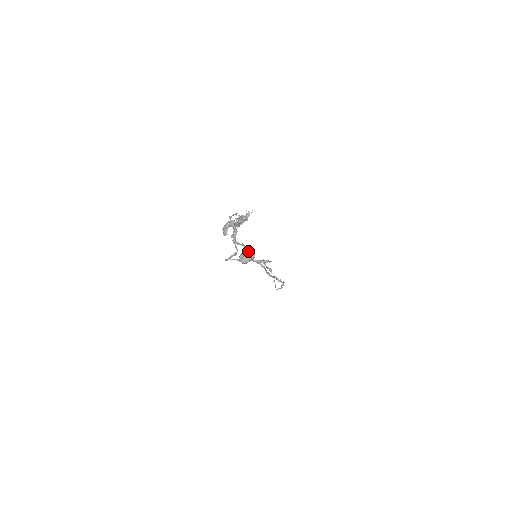
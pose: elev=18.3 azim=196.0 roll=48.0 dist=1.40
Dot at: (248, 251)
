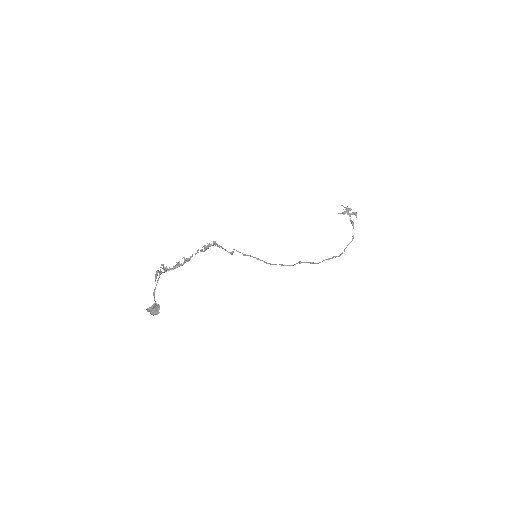
Dot at: (155, 307)
